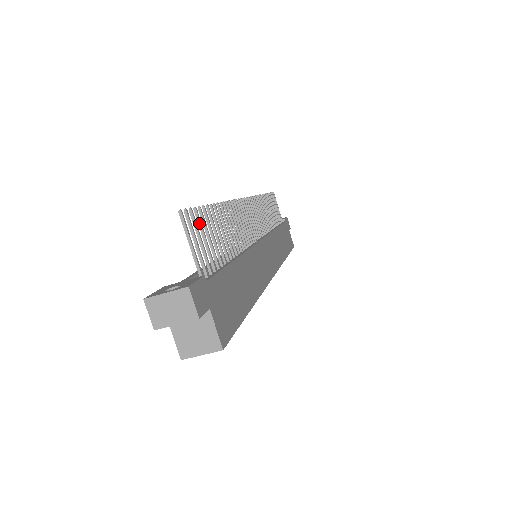
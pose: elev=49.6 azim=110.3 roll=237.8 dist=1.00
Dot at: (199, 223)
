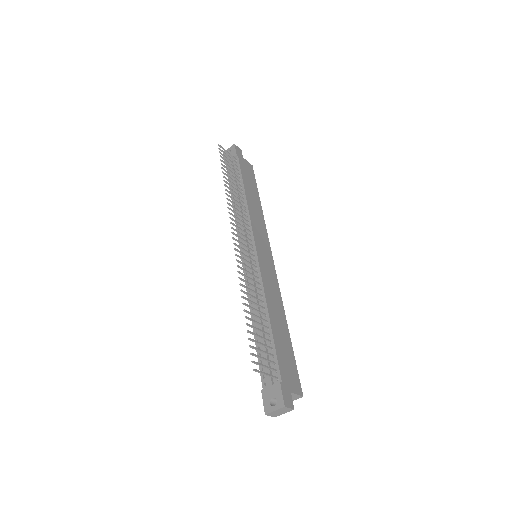
Dot at: (255, 349)
